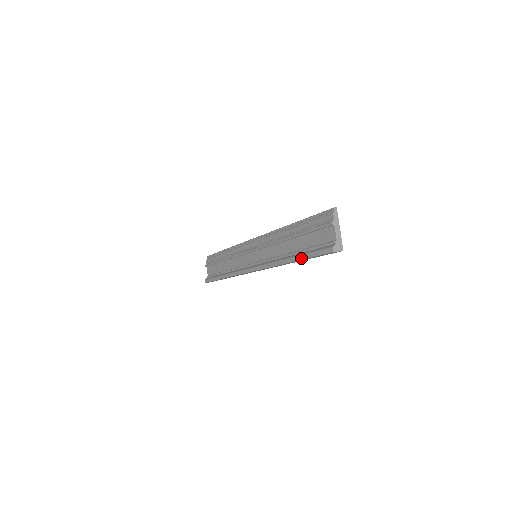
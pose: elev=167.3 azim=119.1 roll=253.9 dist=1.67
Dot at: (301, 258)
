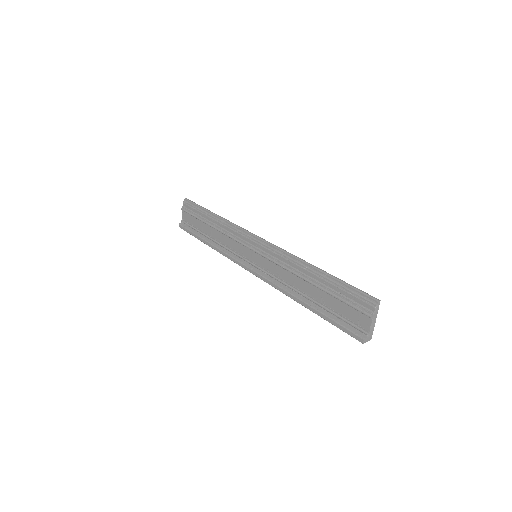
Dot at: (319, 315)
